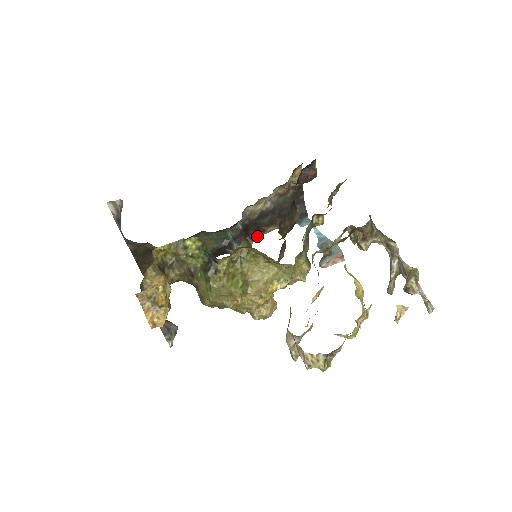
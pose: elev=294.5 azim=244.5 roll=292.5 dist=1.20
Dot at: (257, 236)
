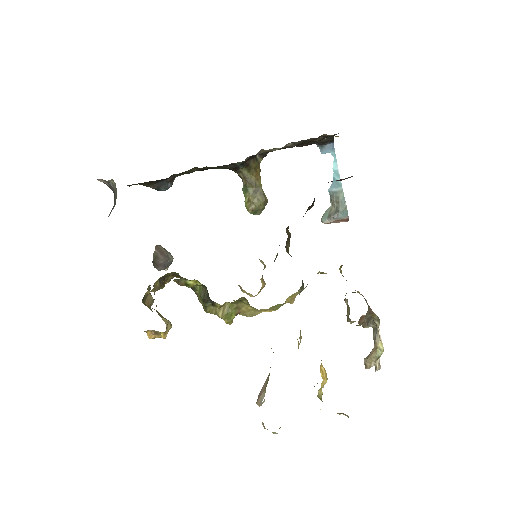
Dot at: occluded
